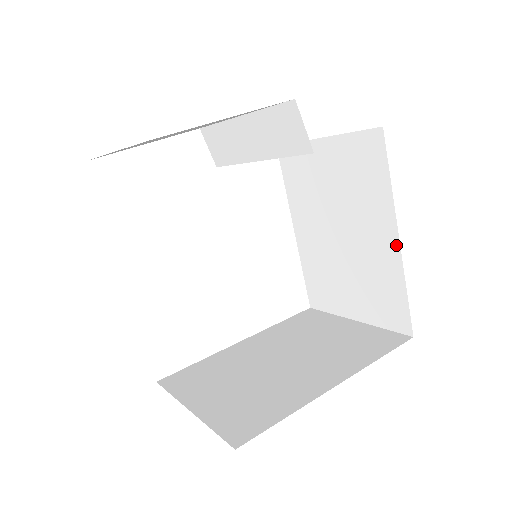
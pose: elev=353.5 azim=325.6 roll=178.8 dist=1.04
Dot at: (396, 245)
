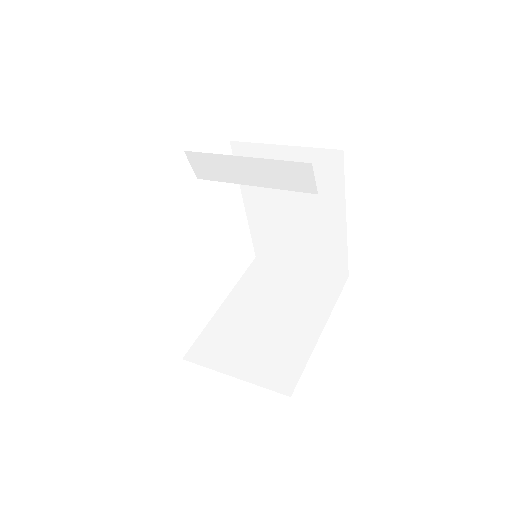
Dot at: (343, 224)
